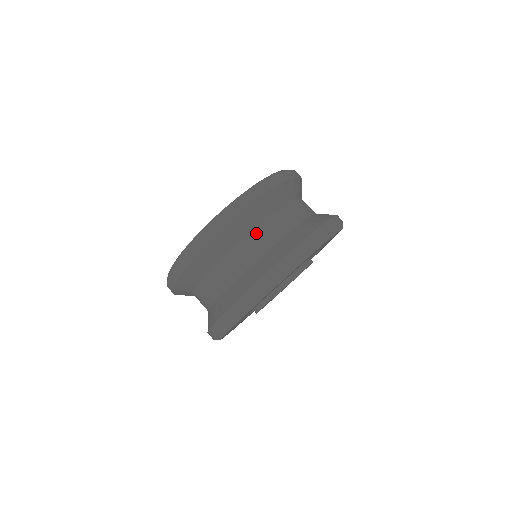
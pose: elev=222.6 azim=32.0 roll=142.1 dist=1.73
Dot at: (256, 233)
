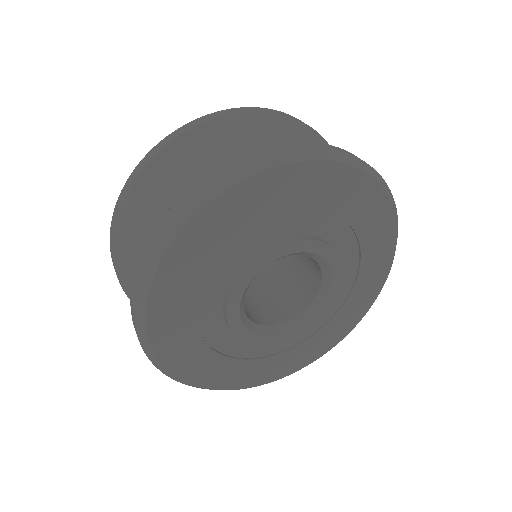
Dot at: occluded
